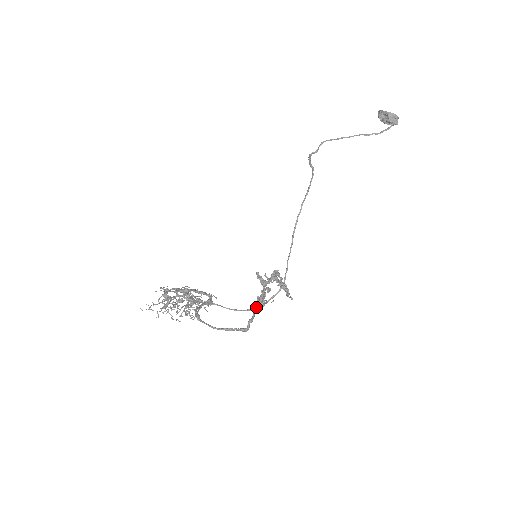
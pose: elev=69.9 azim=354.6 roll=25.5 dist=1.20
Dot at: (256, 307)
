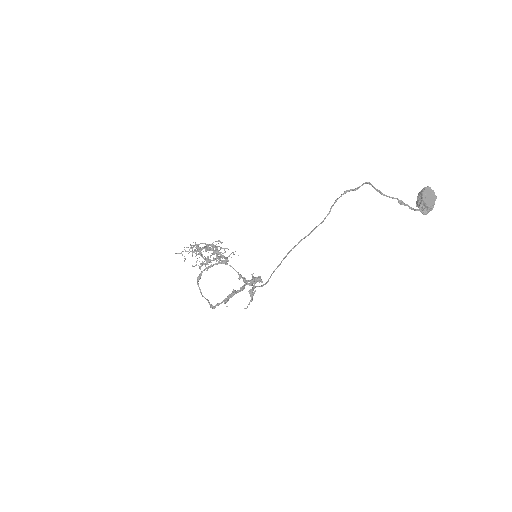
Dot at: occluded
